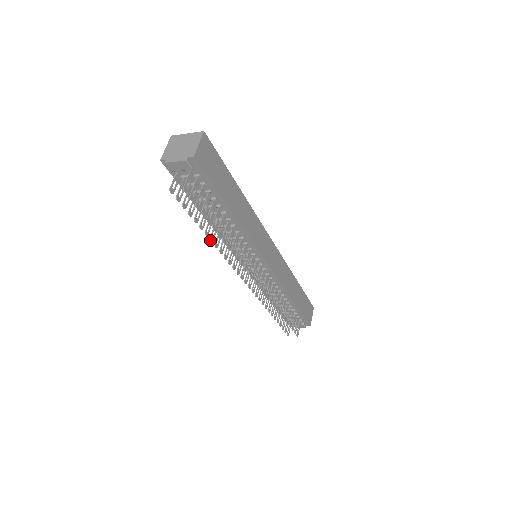
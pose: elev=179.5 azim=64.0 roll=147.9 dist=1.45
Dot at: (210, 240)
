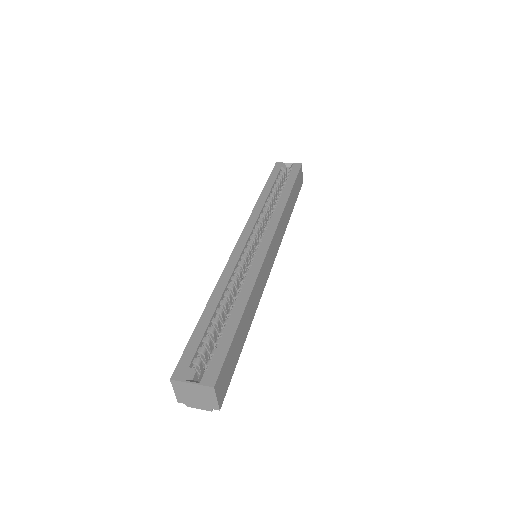
Dot at: occluded
